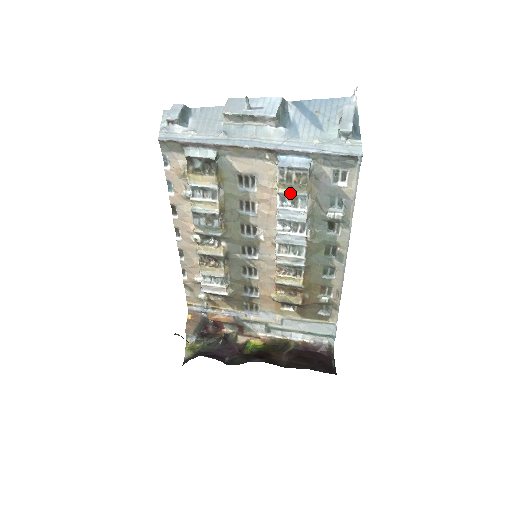
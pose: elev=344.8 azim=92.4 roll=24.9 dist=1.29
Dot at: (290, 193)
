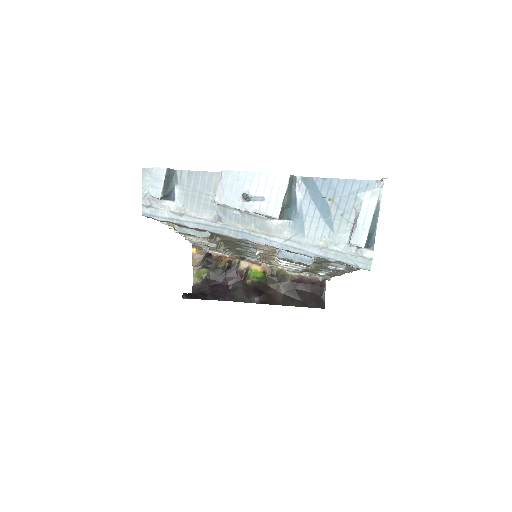
Dot at: occluded
